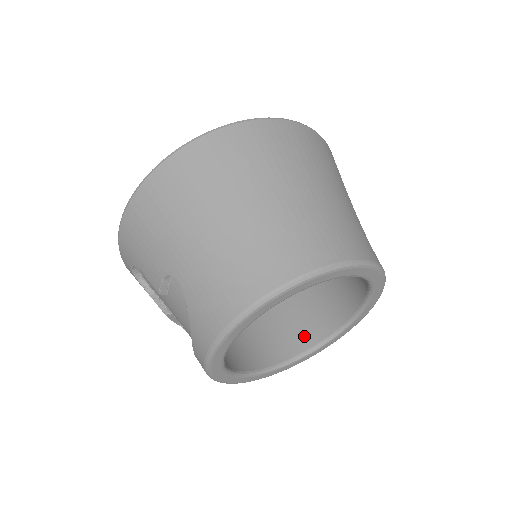
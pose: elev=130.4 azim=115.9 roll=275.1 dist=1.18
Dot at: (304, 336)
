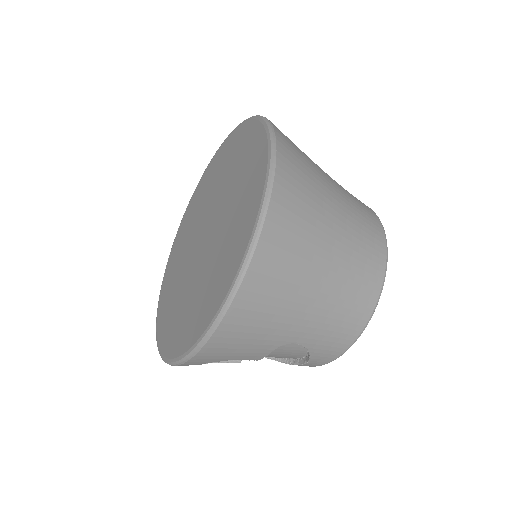
Dot at: occluded
